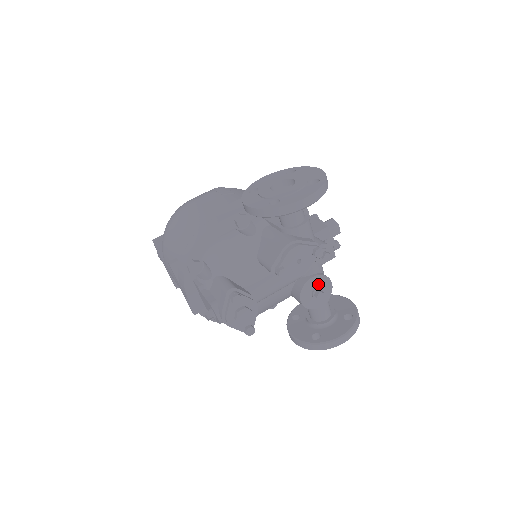
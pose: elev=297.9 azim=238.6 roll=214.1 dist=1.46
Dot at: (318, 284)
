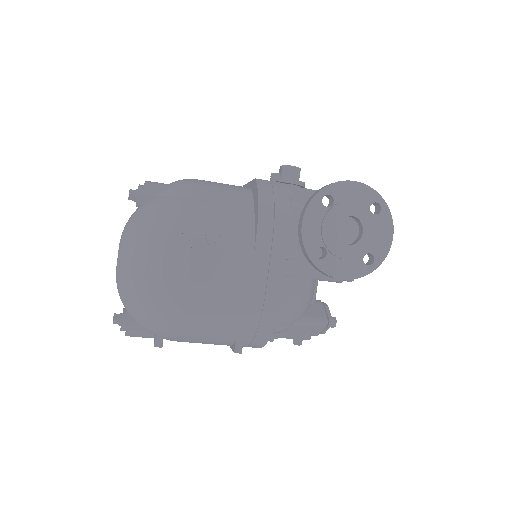
Dot at: occluded
